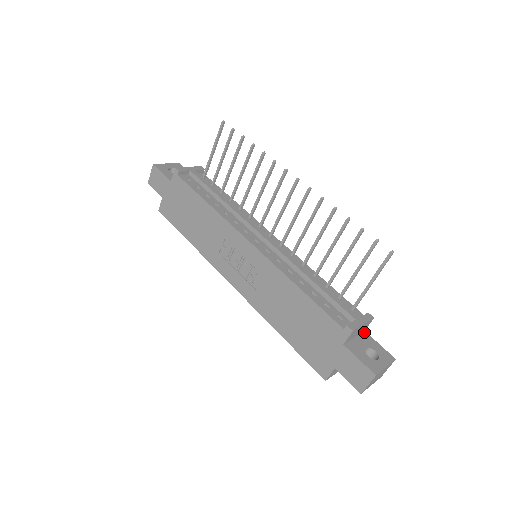
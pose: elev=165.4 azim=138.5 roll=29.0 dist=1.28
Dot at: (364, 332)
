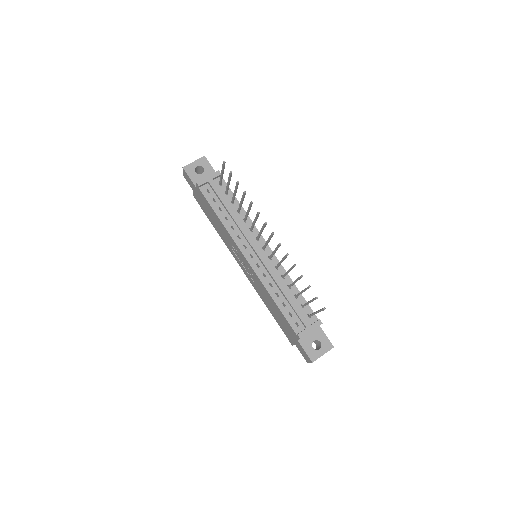
Dot at: (318, 326)
